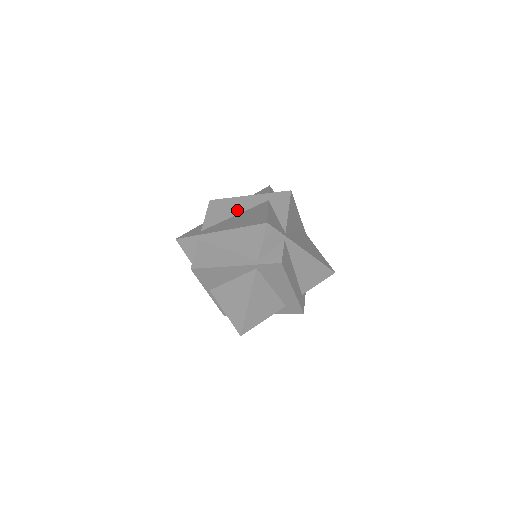
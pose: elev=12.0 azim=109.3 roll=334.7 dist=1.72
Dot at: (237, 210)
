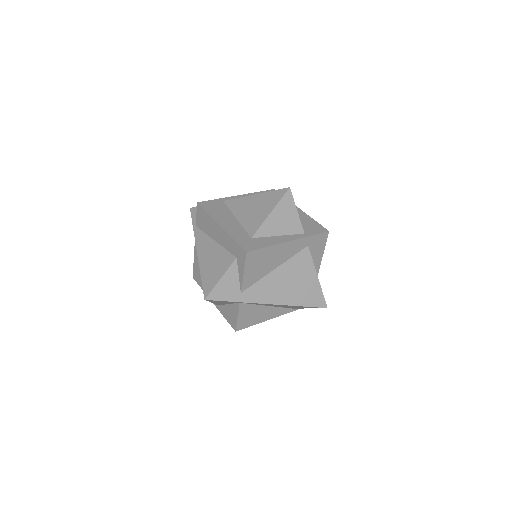
Dot at: (278, 262)
